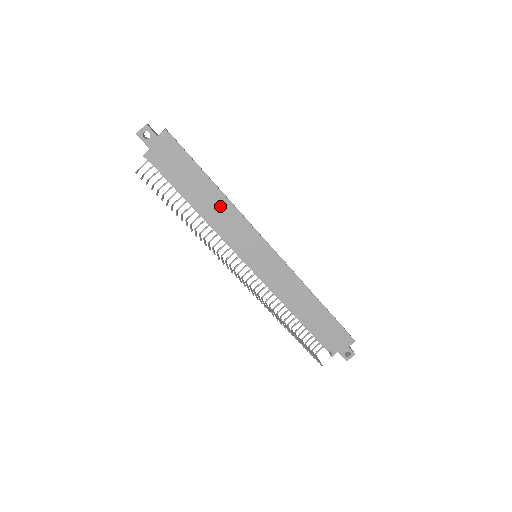
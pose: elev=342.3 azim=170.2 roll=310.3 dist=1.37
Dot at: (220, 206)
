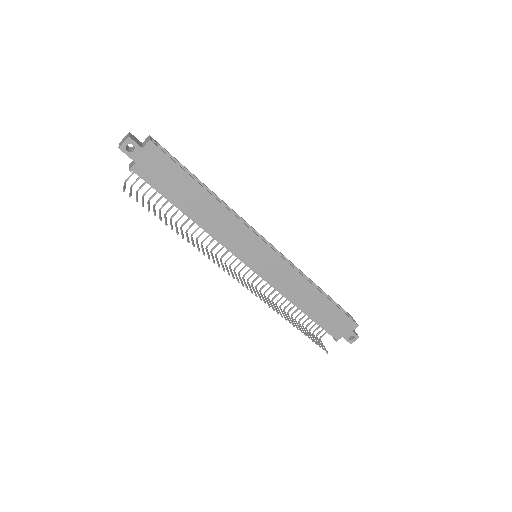
Dot at: (216, 213)
